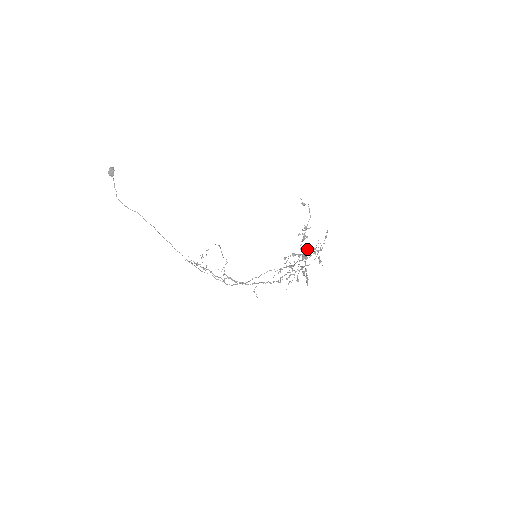
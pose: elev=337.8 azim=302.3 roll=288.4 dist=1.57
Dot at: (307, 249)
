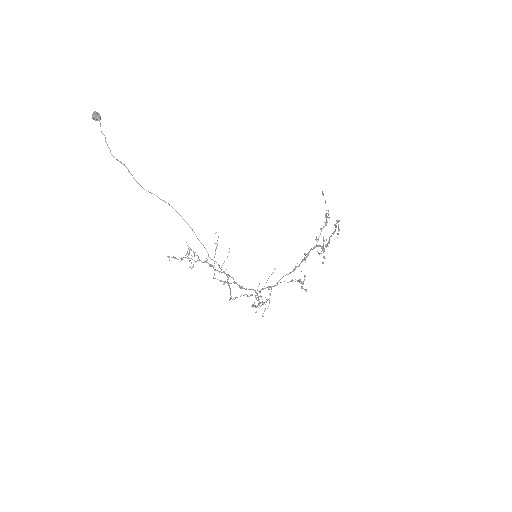
Dot at: (312, 249)
